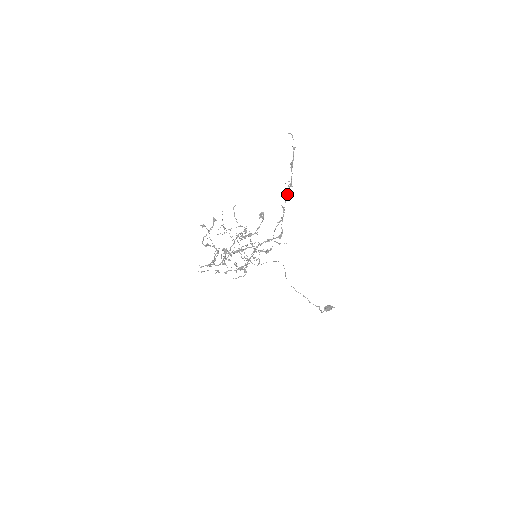
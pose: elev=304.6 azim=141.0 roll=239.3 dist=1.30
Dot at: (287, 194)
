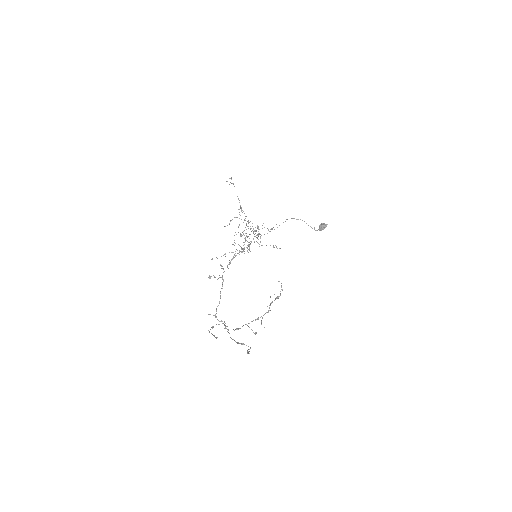
Dot at: (275, 299)
